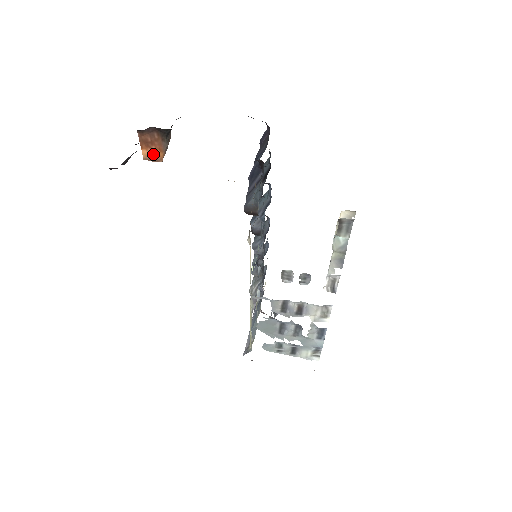
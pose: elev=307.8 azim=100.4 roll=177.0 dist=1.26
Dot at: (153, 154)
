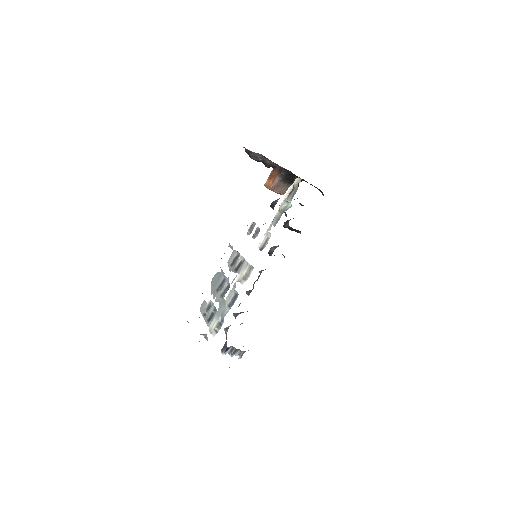
Dot at: (269, 183)
